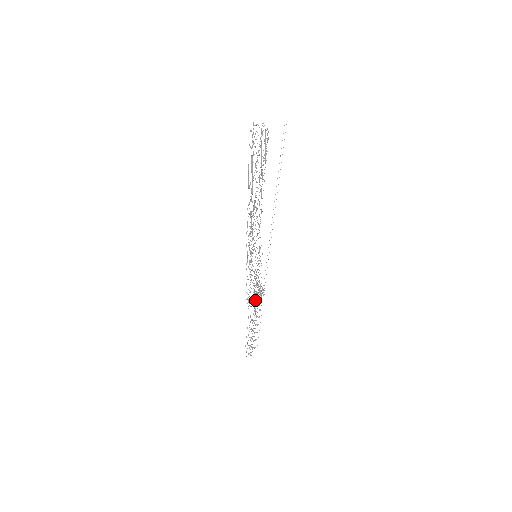
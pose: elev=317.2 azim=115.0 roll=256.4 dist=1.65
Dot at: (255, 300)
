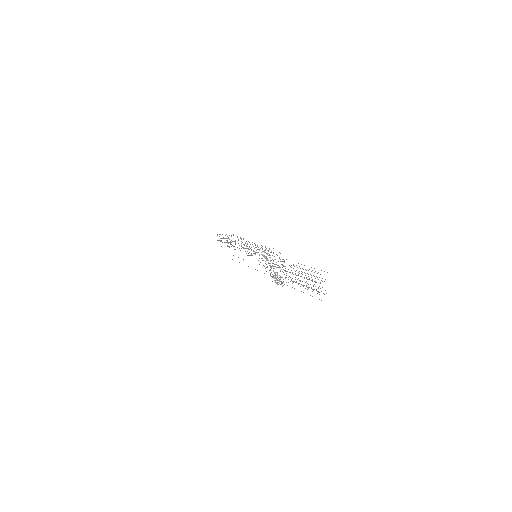
Dot at: occluded
